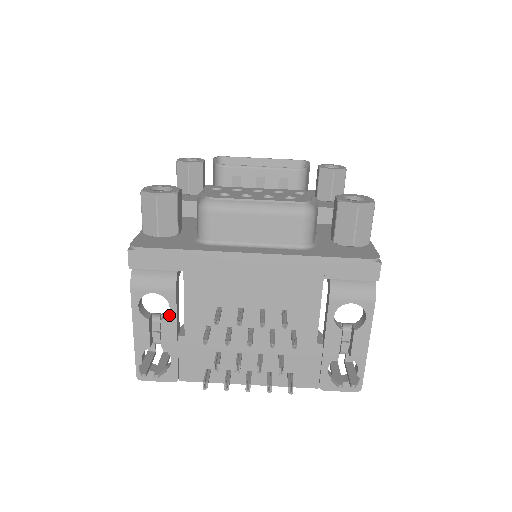
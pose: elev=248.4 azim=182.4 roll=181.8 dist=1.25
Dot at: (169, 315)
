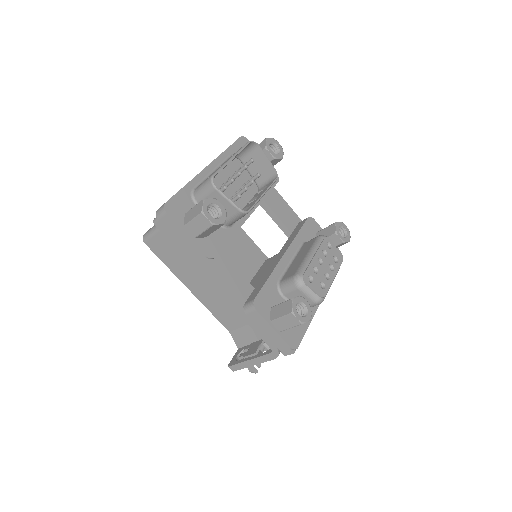
Dot at: occluded
